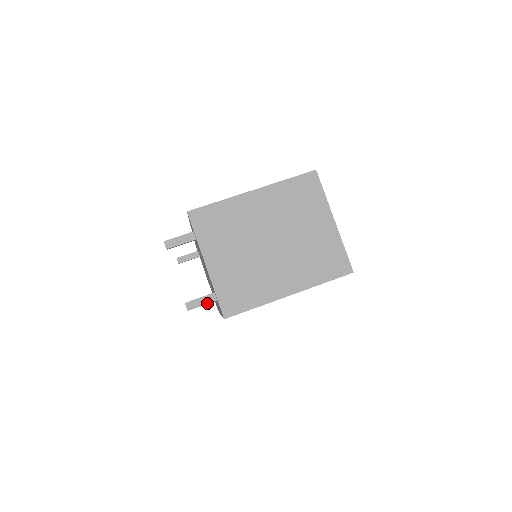
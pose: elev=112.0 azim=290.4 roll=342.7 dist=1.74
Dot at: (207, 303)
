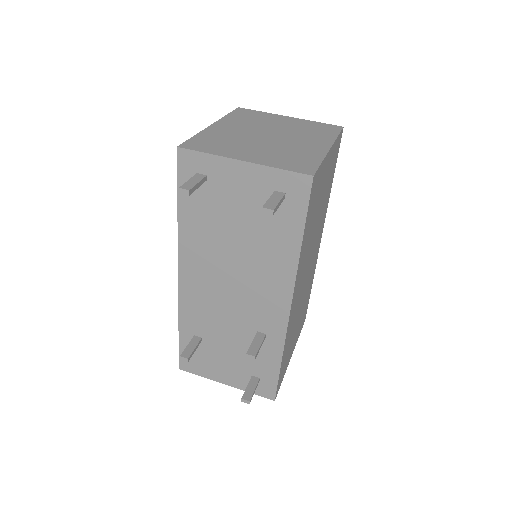
Dot at: (280, 198)
